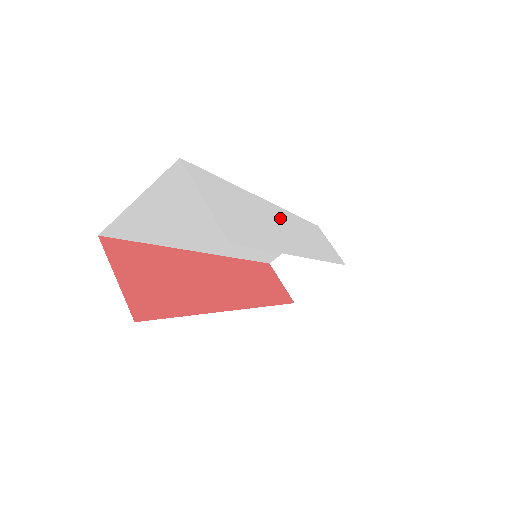
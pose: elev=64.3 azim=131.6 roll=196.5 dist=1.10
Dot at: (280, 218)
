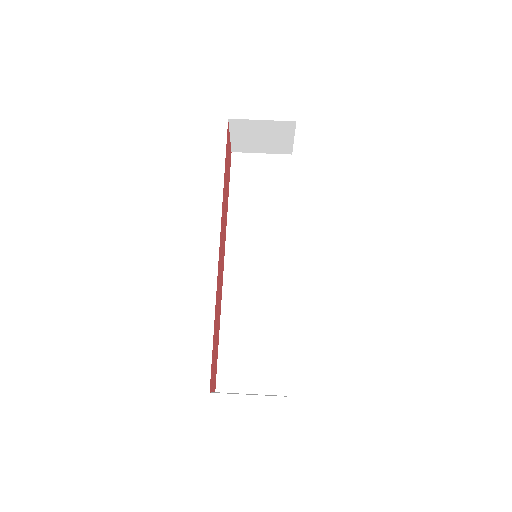
Dot at: occluded
